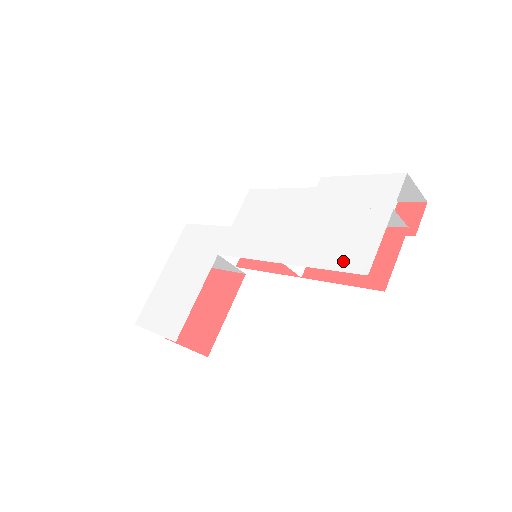
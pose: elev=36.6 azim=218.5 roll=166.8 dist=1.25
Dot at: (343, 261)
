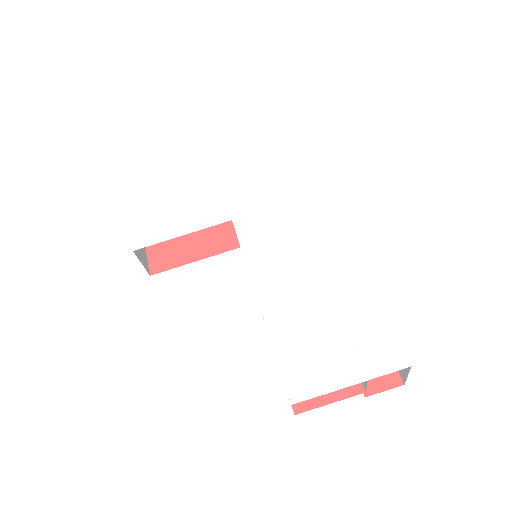
Dot at: (292, 367)
